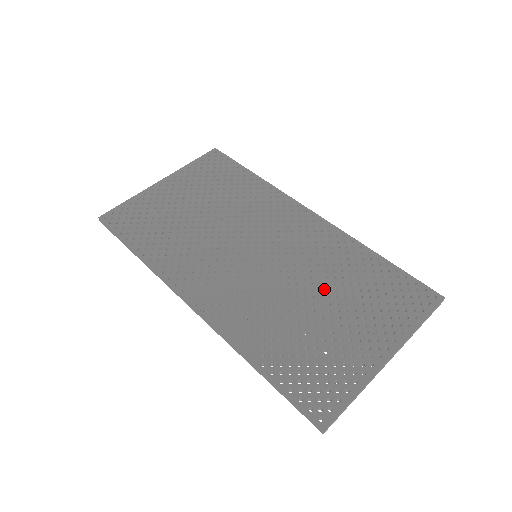
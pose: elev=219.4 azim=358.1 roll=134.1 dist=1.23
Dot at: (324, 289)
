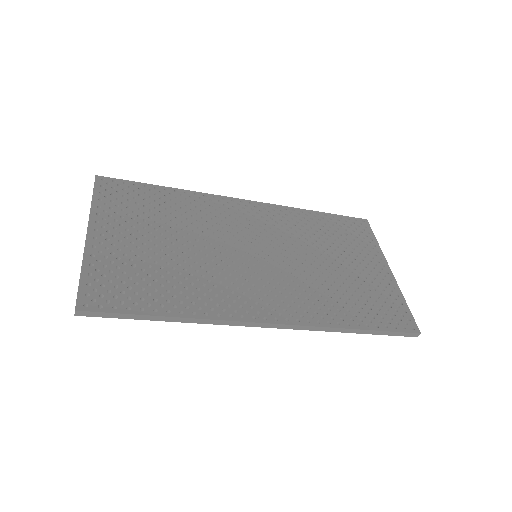
Dot at: (321, 252)
